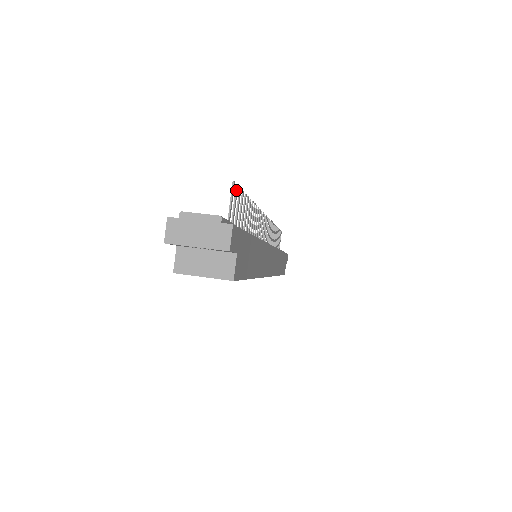
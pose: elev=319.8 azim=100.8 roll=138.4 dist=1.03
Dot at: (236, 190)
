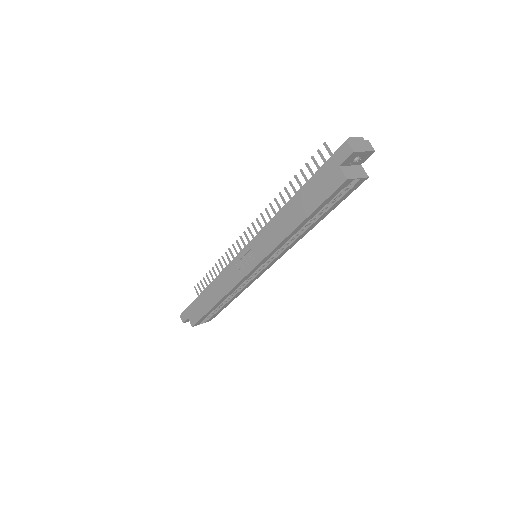
Dot at: occluded
